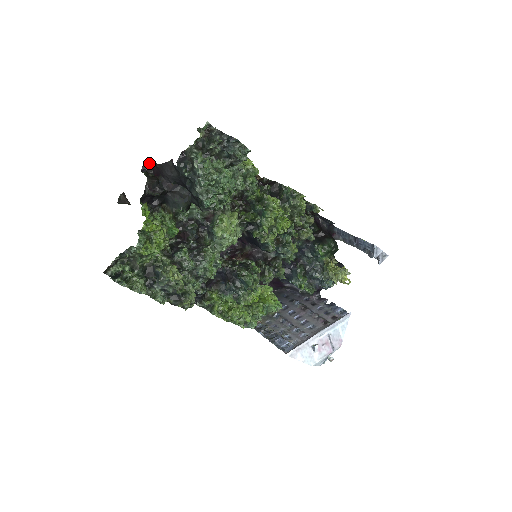
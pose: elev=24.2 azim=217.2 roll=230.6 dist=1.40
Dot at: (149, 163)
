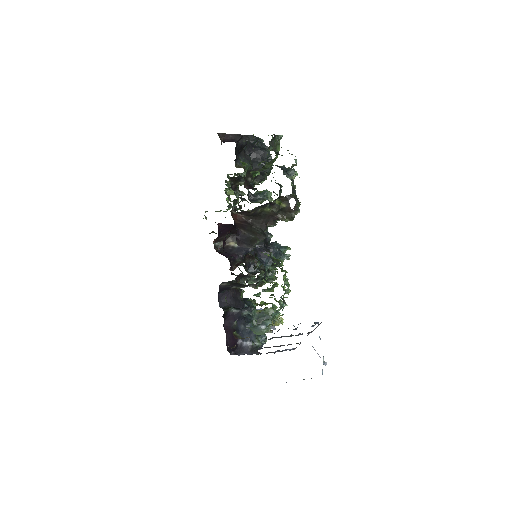
Dot at: occluded
